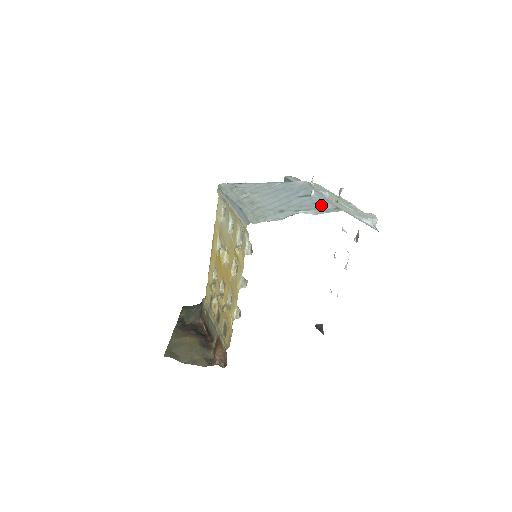
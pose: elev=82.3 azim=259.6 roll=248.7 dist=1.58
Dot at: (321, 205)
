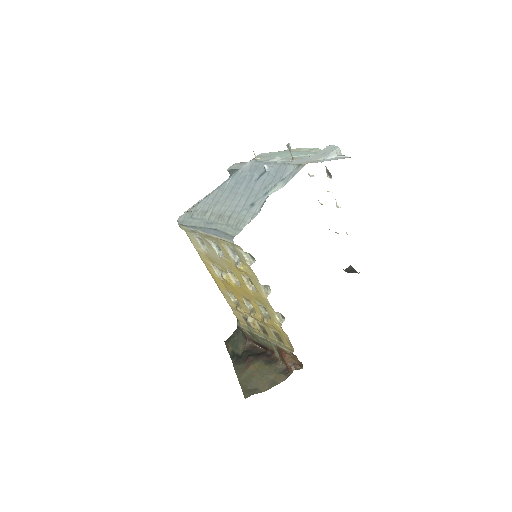
Dot at: (282, 173)
